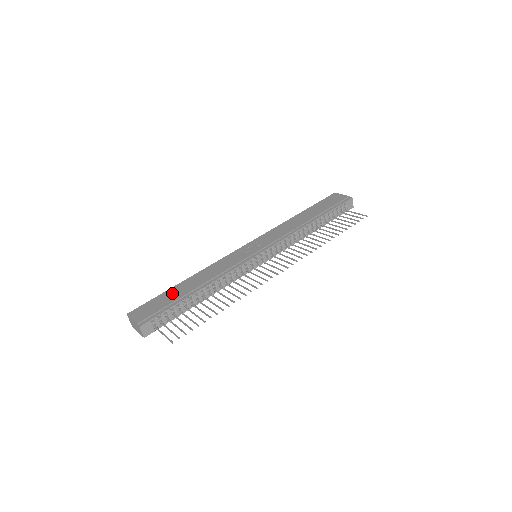
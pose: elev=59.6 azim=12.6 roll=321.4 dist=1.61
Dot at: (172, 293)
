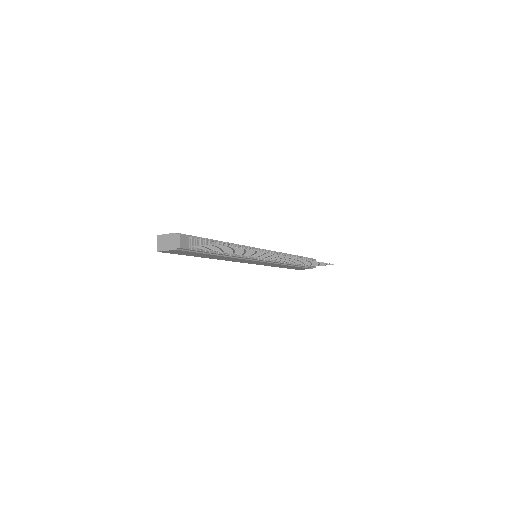
Dot at: occluded
